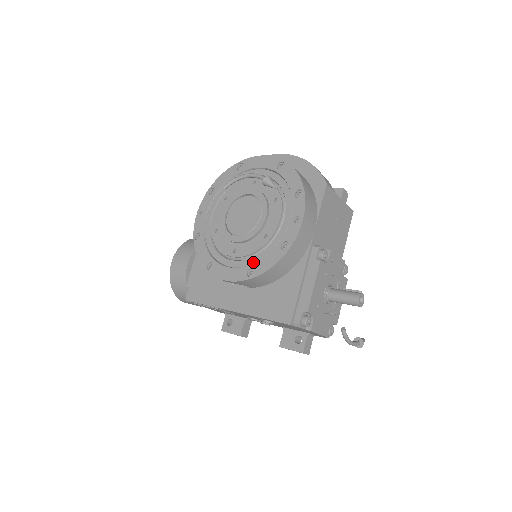
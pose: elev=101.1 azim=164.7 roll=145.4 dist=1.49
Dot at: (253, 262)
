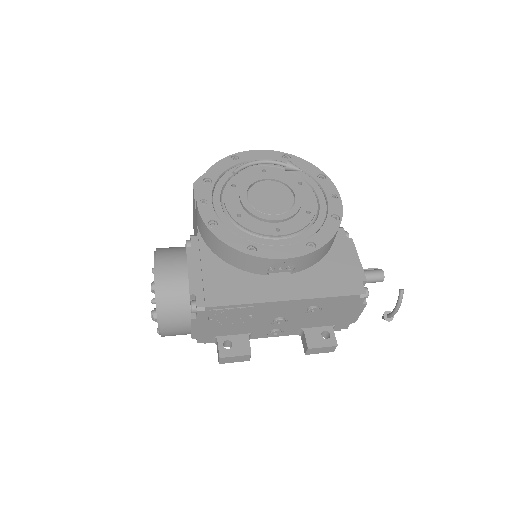
Dot at: (307, 237)
